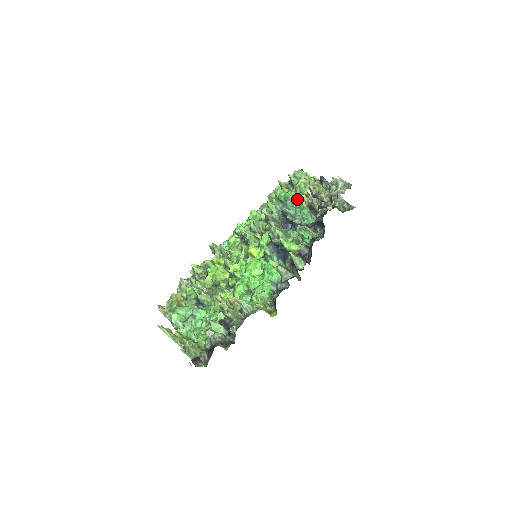
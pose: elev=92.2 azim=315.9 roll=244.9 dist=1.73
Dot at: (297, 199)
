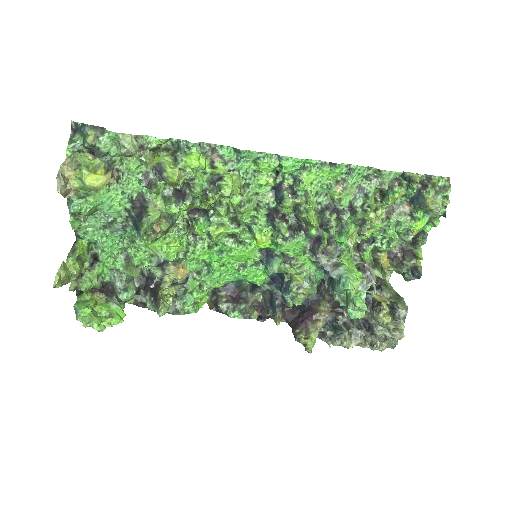
Dot at: occluded
